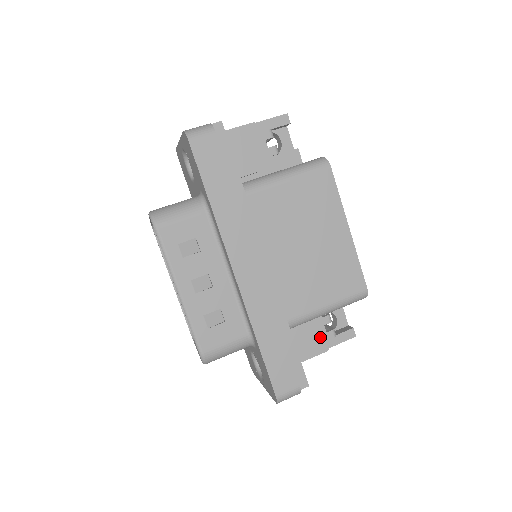
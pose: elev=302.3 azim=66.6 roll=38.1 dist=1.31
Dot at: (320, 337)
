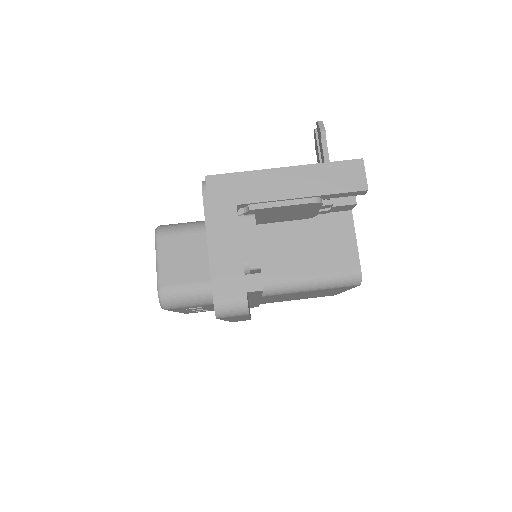
Dot at: occluded
